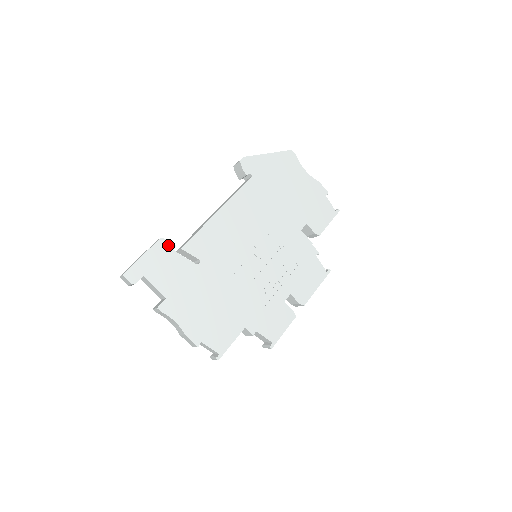
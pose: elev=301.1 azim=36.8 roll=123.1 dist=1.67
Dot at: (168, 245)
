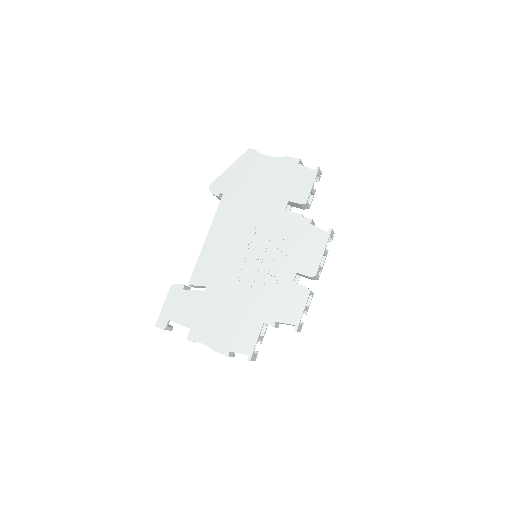
Dot at: (178, 288)
